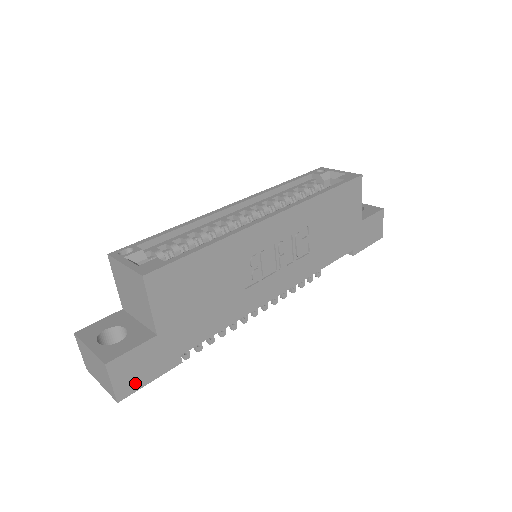
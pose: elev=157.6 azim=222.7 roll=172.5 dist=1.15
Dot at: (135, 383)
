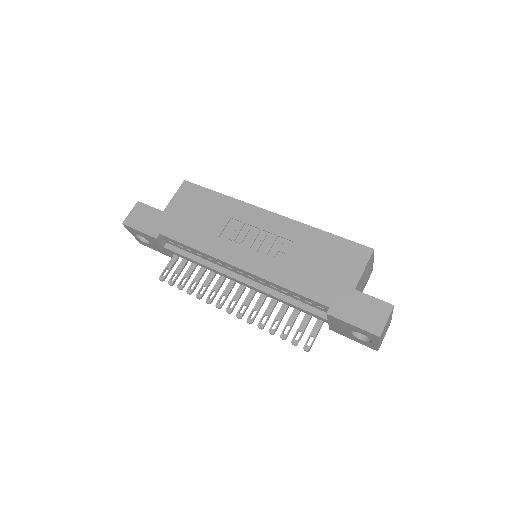
Dot at: (135, 223)
